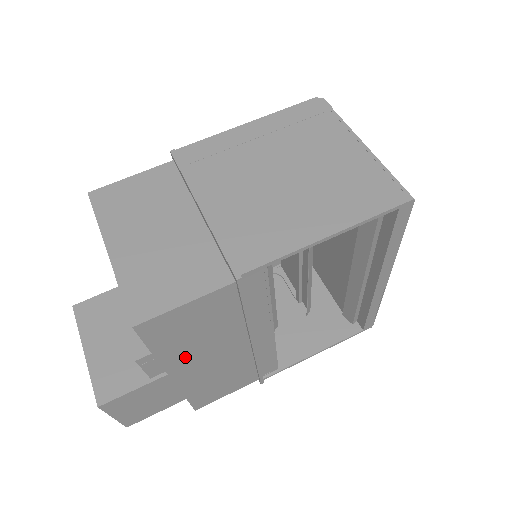
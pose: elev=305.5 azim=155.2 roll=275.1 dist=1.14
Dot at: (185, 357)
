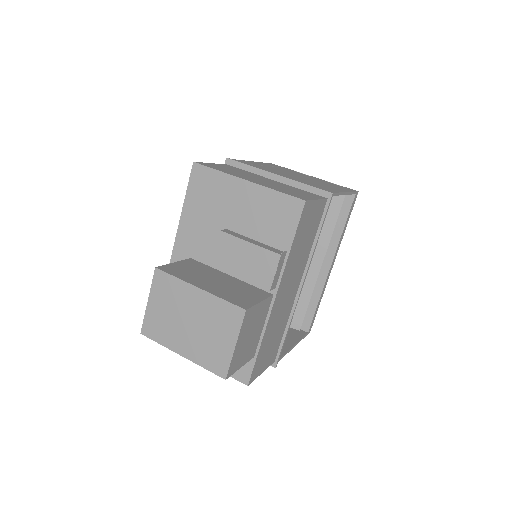
Dot at: (289, 271)
